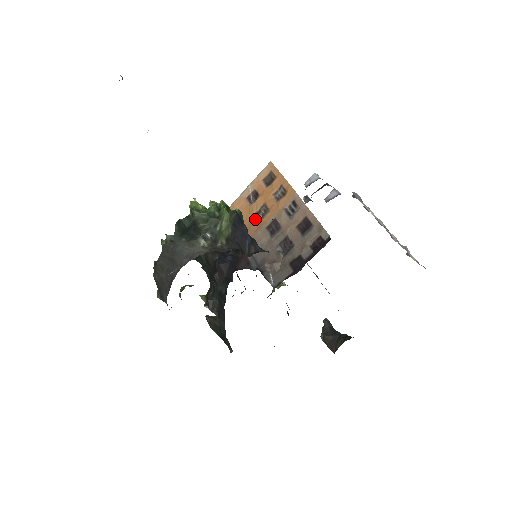
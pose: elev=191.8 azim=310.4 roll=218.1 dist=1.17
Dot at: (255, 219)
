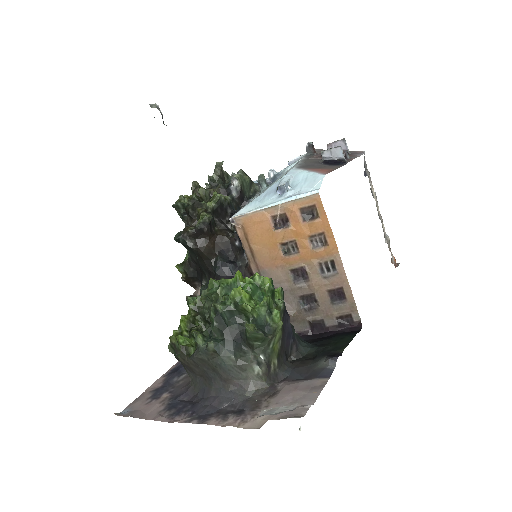
Dot at: (278, 252)
